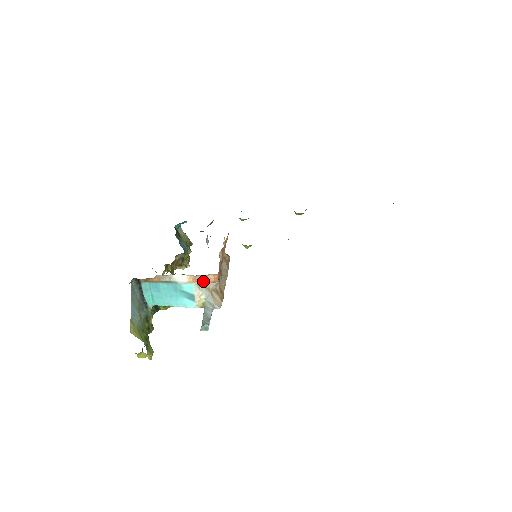
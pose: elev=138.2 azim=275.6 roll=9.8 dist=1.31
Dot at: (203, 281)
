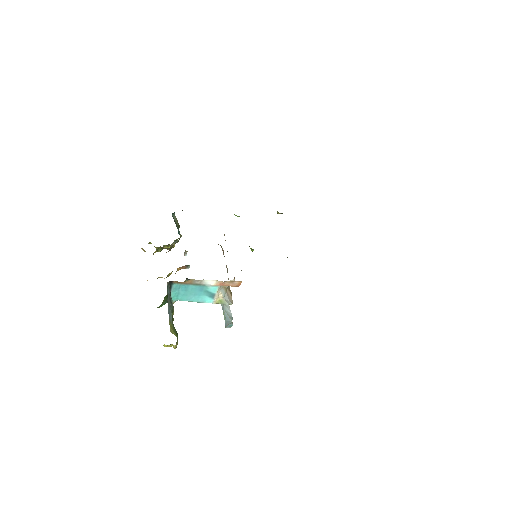
Dot at: (228, 285)
